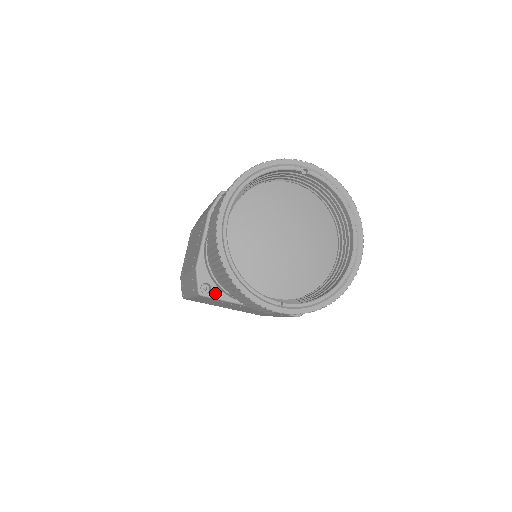
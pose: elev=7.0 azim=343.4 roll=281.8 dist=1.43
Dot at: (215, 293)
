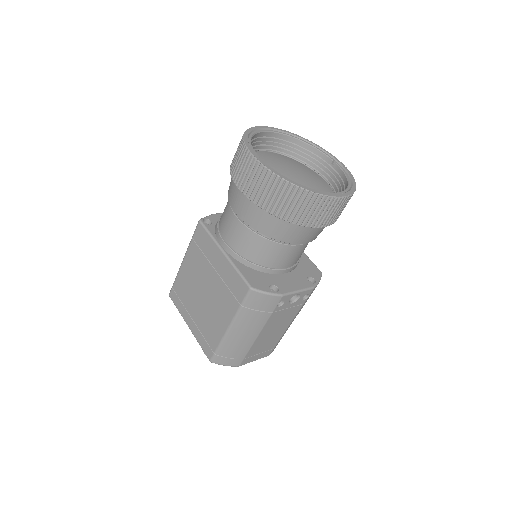
Dot at: (210, 228)
